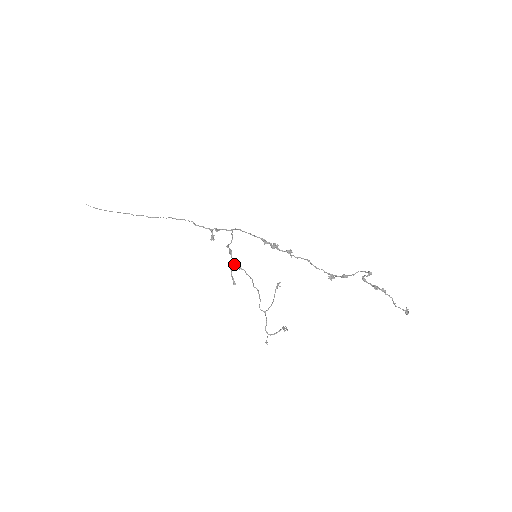
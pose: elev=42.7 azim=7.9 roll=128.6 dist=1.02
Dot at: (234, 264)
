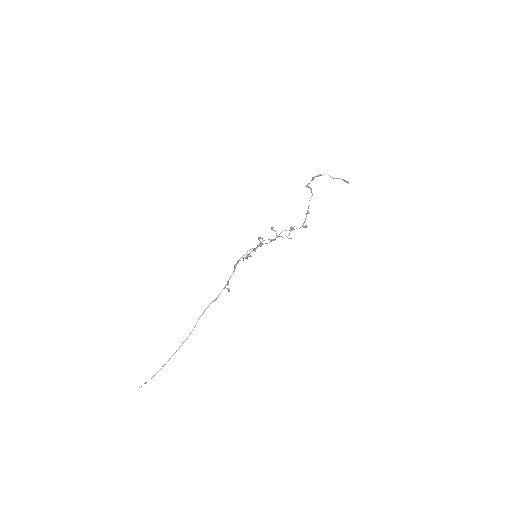
Dot at: occluded
